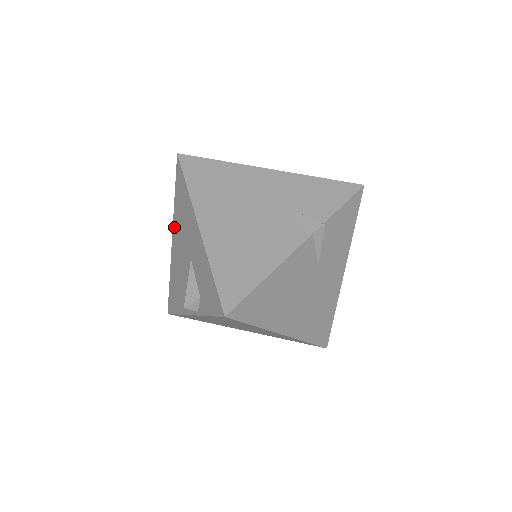
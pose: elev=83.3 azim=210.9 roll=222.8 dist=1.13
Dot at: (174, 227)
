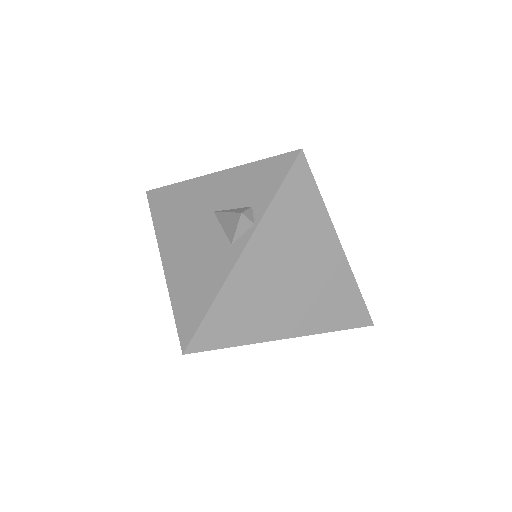
Dot at: (163, 244)
